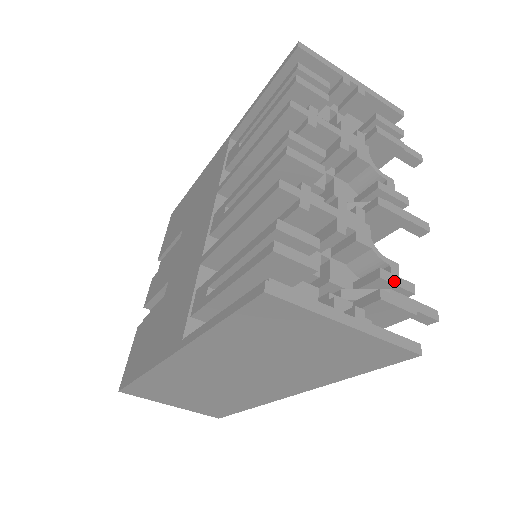
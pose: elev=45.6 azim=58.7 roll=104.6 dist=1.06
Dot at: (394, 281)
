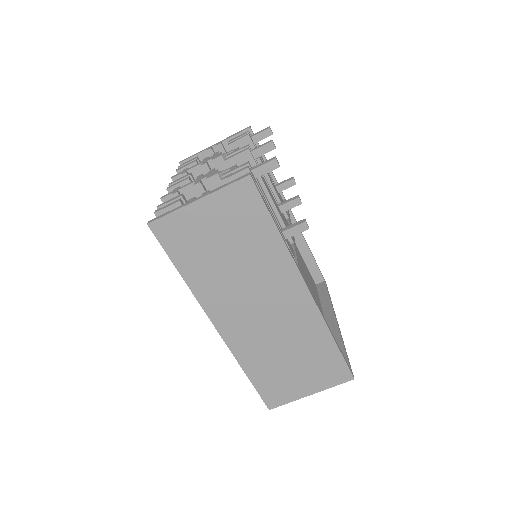
Dot at: (232, 170)
